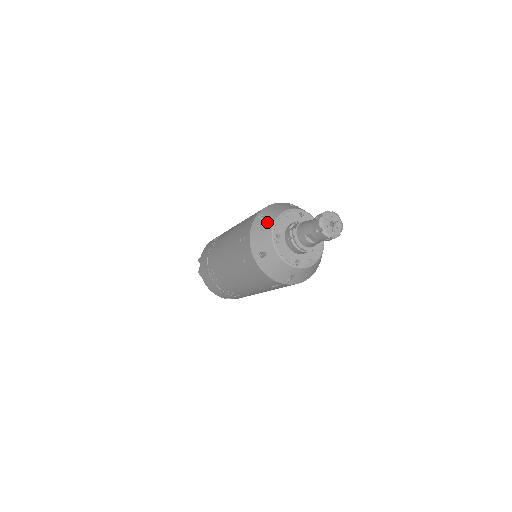
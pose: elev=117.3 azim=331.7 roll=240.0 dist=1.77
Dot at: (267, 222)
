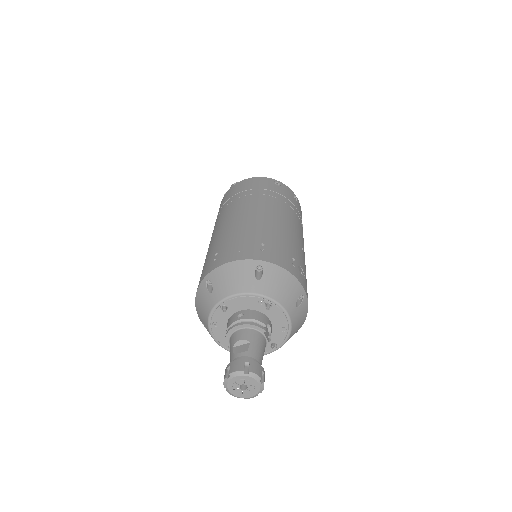
Dot at: occluded
